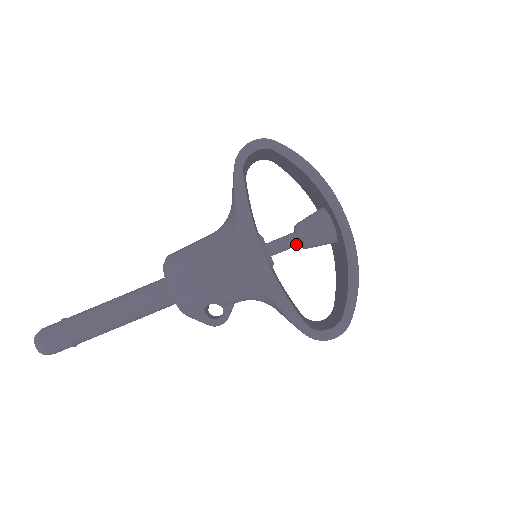
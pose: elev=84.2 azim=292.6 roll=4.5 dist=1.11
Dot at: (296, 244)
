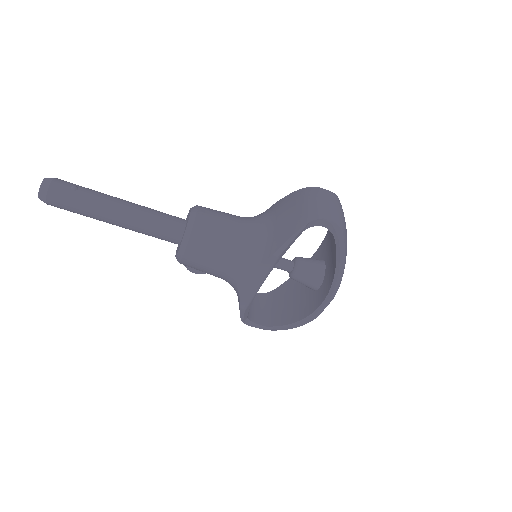
Dot at: (287, 271)
